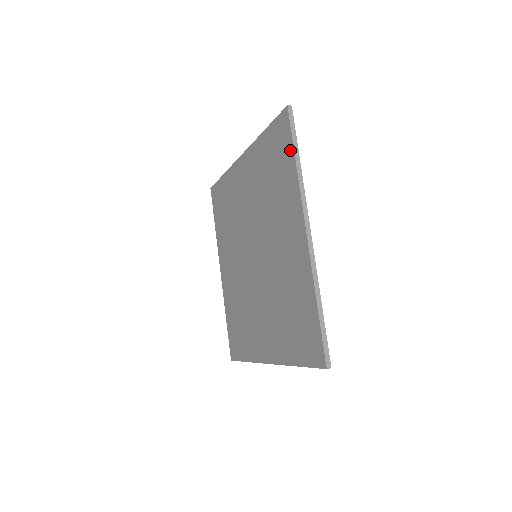
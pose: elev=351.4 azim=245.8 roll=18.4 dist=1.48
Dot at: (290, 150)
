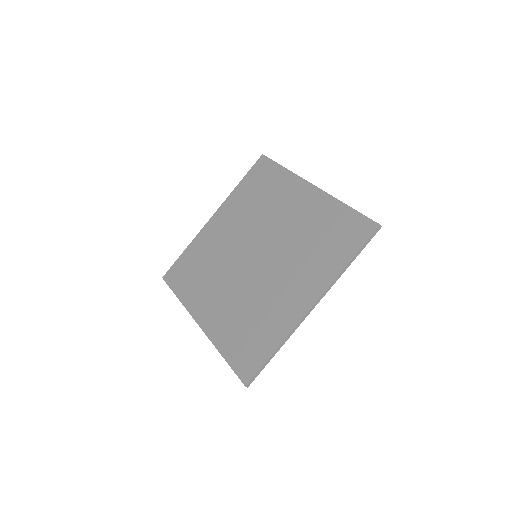
Dot at: (275, 167)
